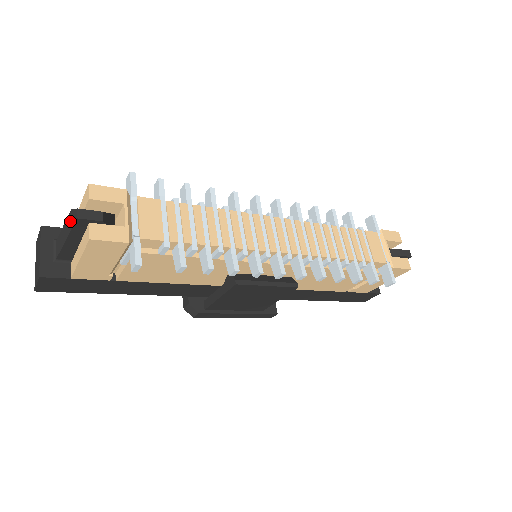
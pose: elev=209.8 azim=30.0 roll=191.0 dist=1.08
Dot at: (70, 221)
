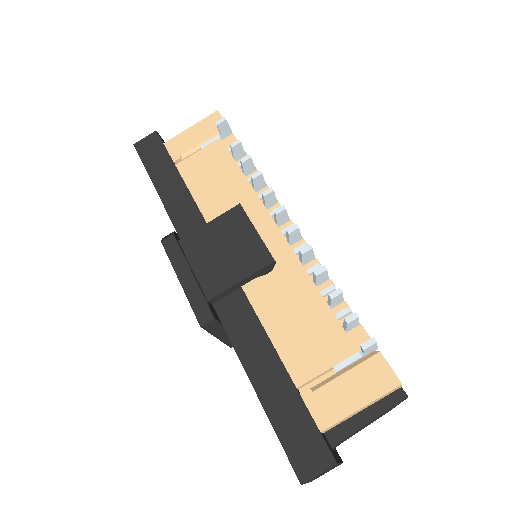
Dot at: occluded
